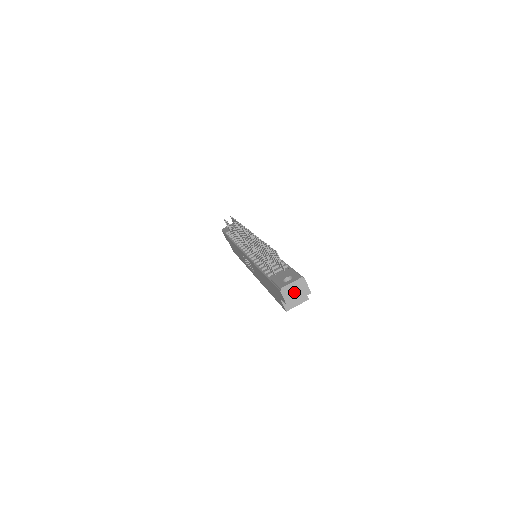
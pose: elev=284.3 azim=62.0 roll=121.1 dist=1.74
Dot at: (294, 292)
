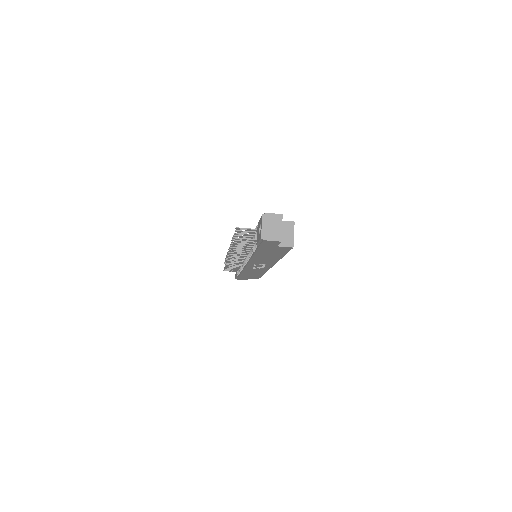
Dot at: (272, 229)
